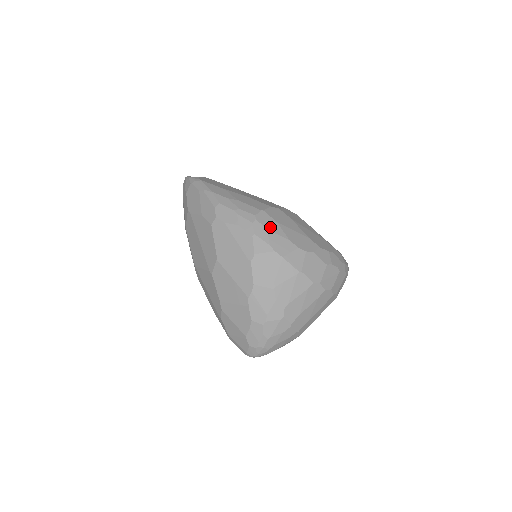
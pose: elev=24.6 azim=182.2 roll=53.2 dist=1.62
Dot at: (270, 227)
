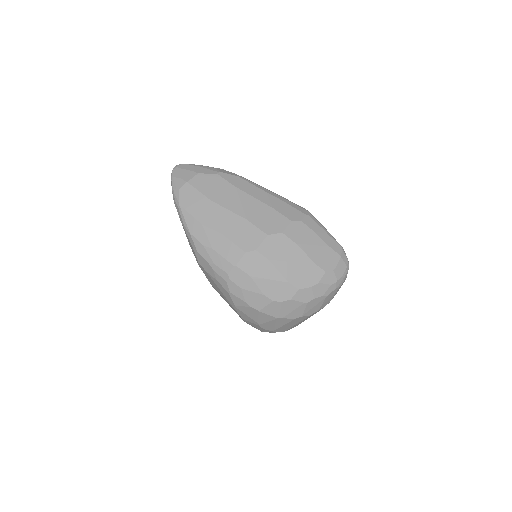
Dot at: (244, 285)
